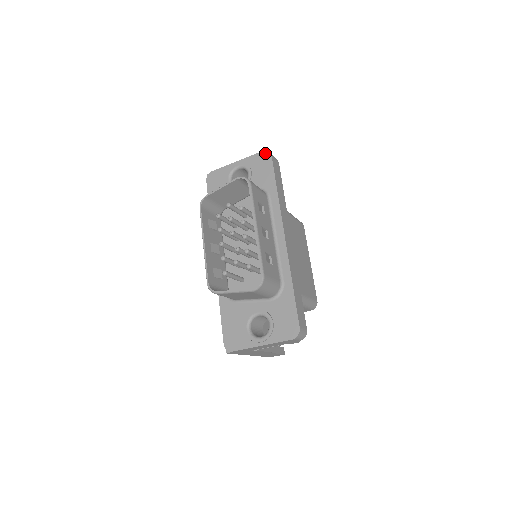
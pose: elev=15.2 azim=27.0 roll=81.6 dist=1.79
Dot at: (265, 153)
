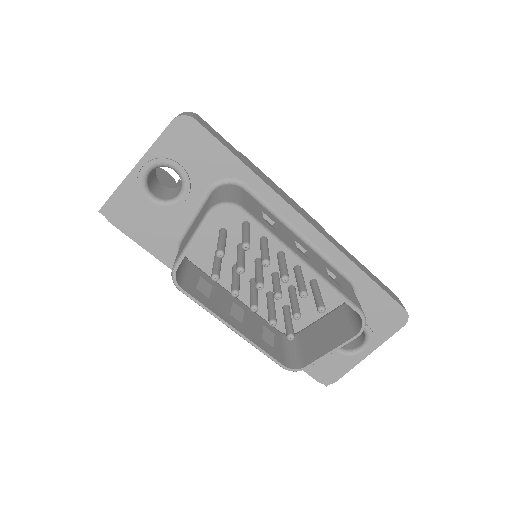
Dot at: (180, 122)
